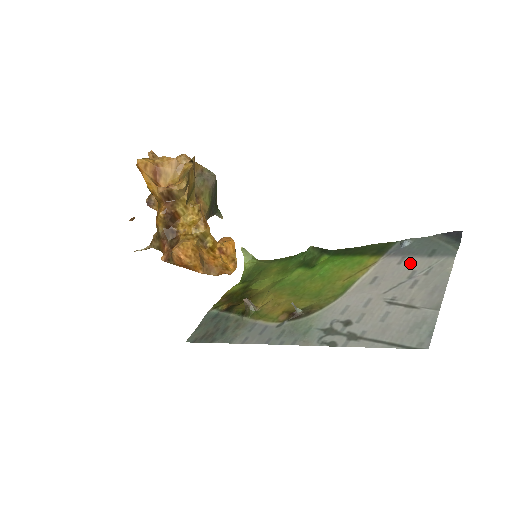
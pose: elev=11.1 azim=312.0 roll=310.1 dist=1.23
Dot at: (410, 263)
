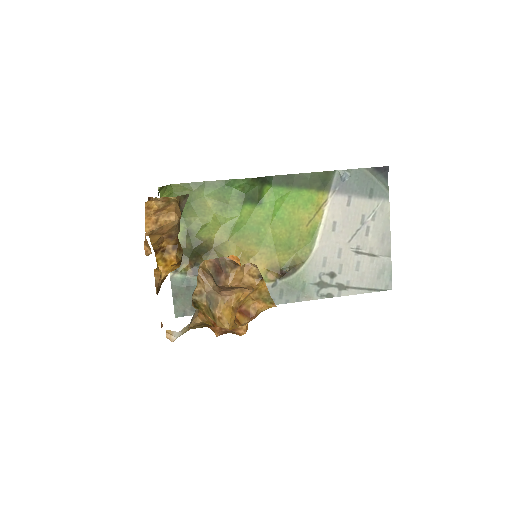
Dot at: (358, 206)
